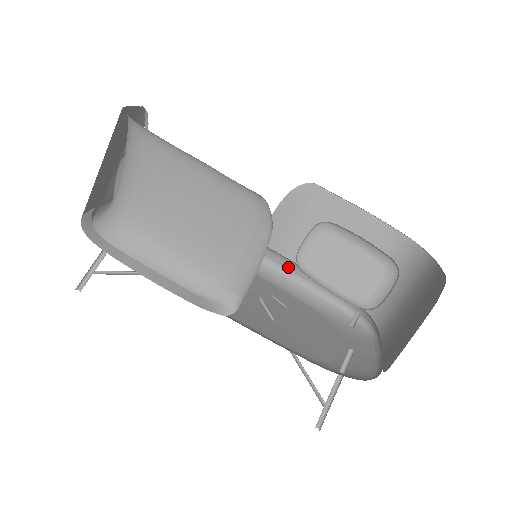
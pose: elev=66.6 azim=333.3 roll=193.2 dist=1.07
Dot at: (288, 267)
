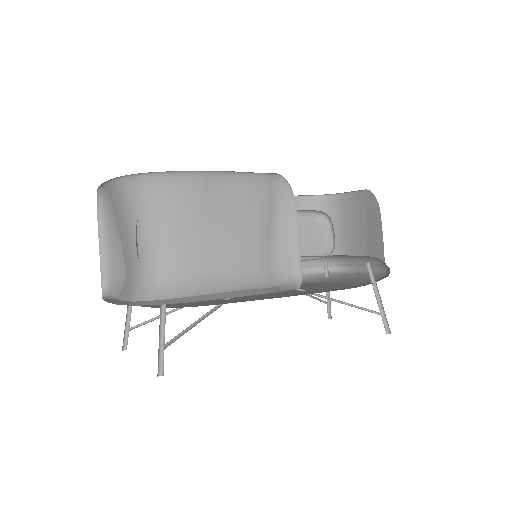
Dot at: occluded
